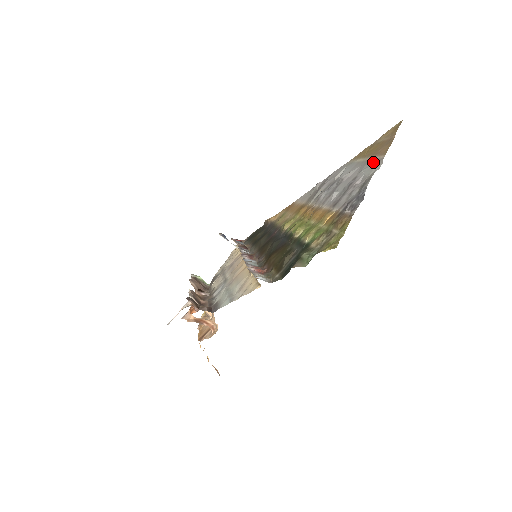
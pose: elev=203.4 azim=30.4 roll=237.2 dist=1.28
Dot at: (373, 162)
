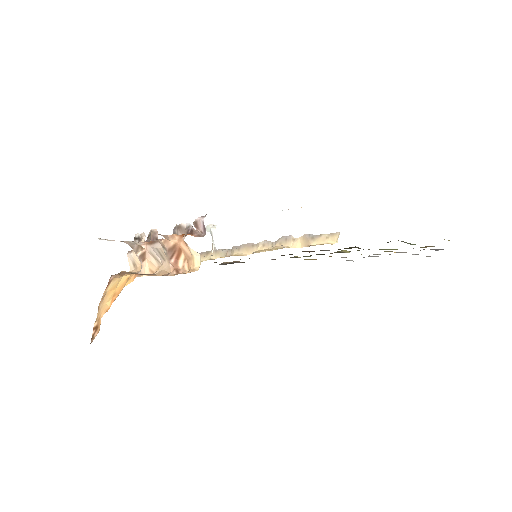
Dot at: occluded
